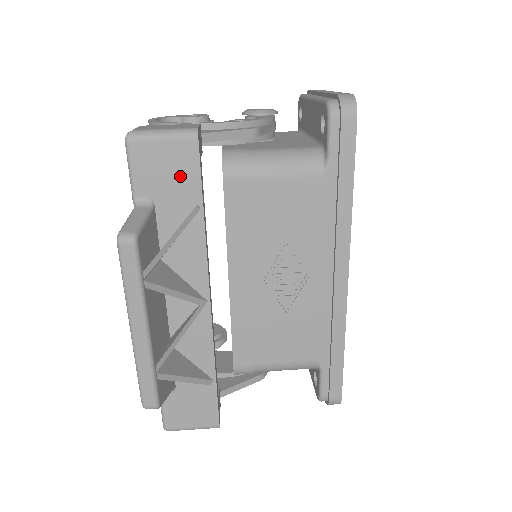
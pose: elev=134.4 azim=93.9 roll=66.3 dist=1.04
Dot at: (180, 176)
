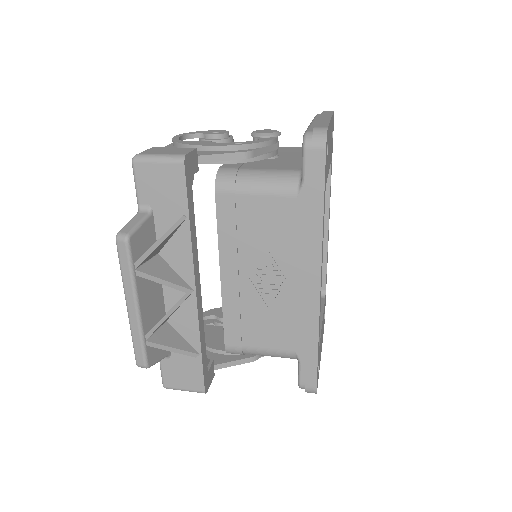
Dot at: (171, 191)
